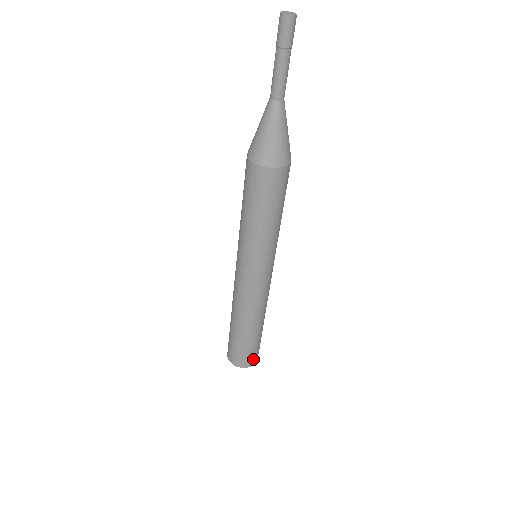
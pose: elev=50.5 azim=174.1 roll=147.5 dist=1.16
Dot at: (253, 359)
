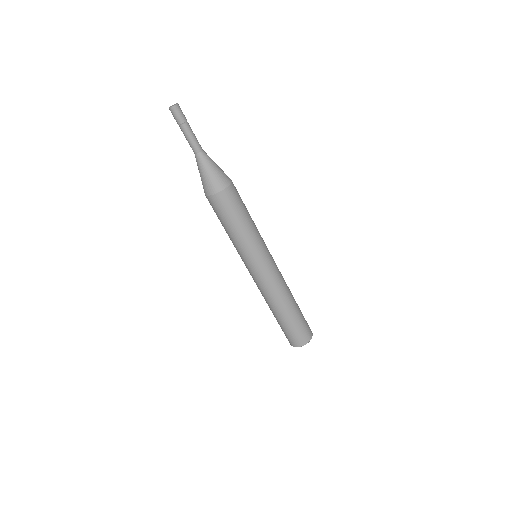
Dot at: (308, 332)
